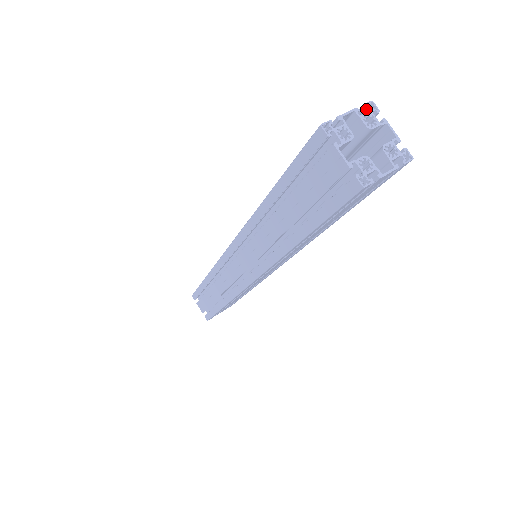
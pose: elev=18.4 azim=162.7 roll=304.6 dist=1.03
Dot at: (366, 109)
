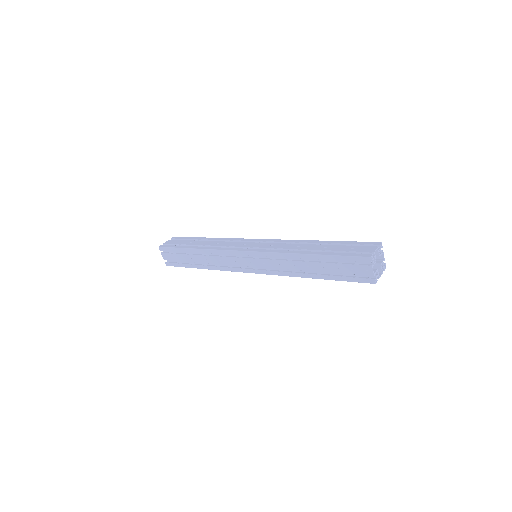
Dot at: (379, 246)
